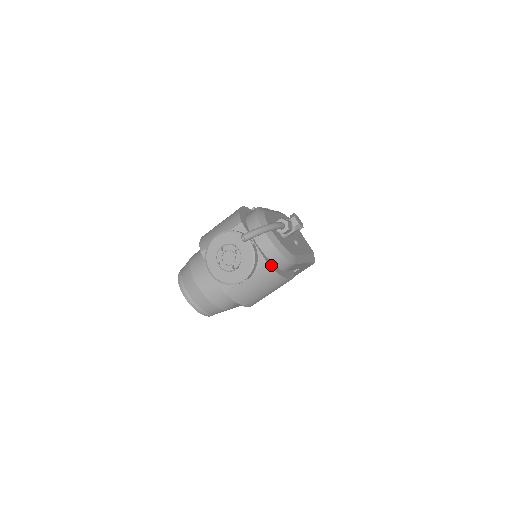
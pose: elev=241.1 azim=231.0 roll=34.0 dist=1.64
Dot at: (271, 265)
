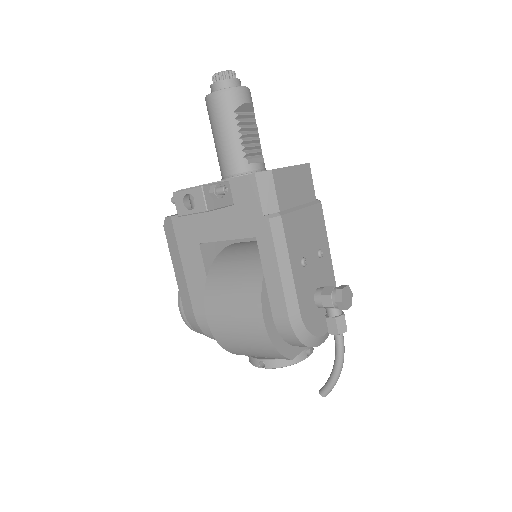
Dot at: occluded
